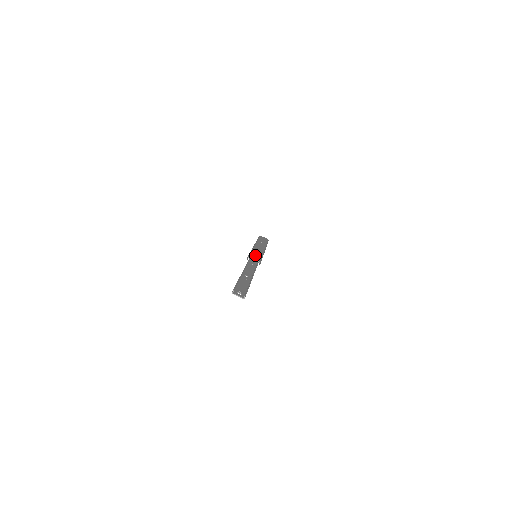
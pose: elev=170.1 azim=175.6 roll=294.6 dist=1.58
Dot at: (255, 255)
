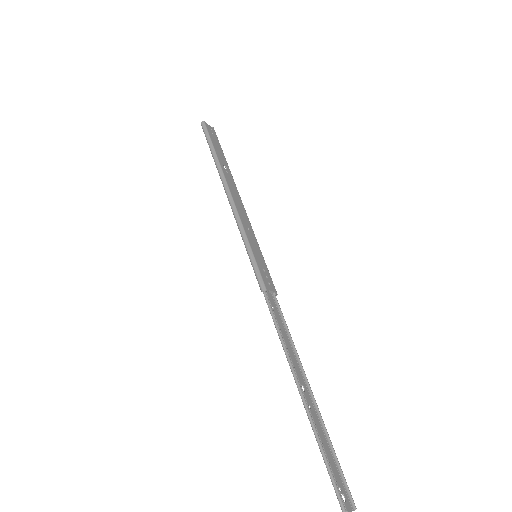
Dot at: (261, 264)
